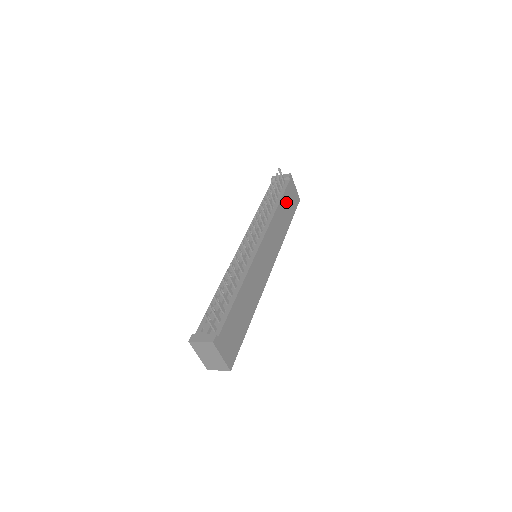
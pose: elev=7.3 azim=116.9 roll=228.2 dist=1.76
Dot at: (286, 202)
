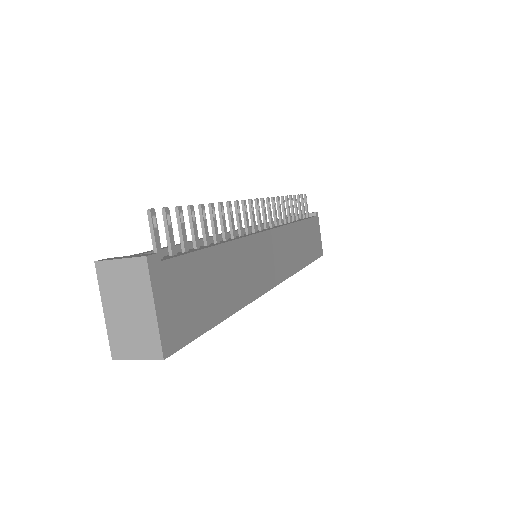
Dot at: (308, 233)
